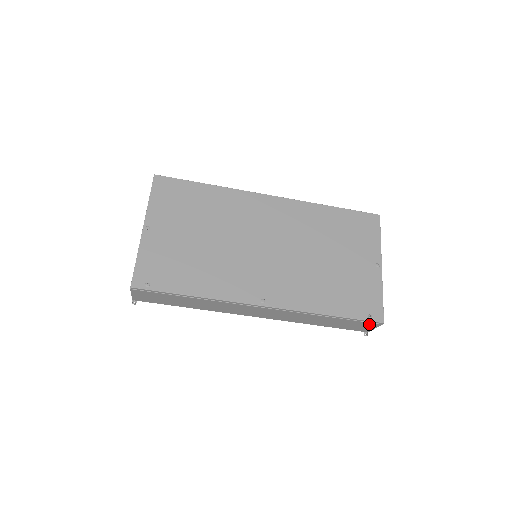
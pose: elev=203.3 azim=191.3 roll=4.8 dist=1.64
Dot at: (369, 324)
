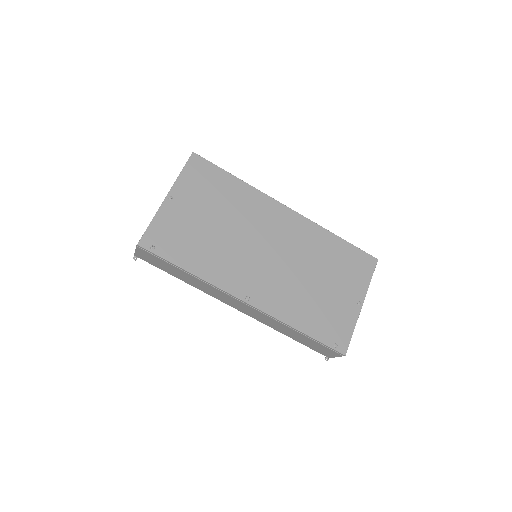
Dot at: (332, 352)
